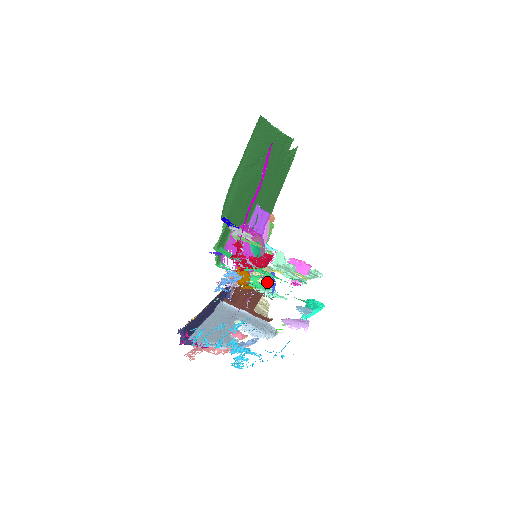
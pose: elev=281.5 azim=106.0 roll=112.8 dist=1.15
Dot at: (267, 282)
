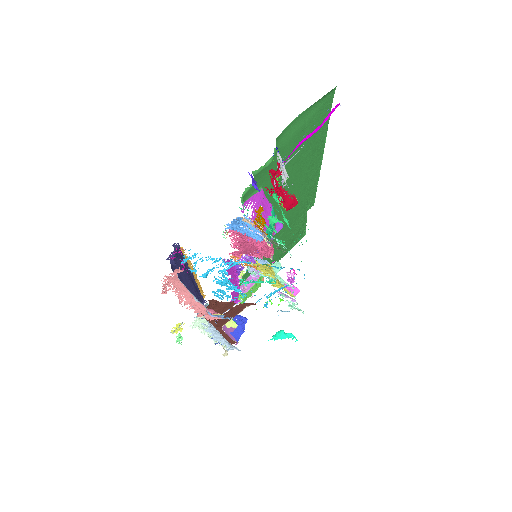
Dot at: (247, 303)
